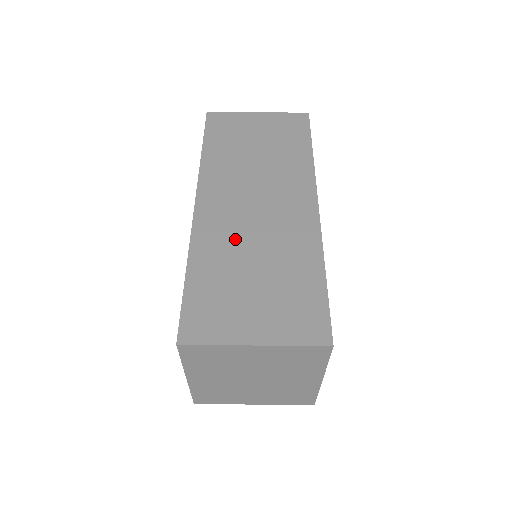
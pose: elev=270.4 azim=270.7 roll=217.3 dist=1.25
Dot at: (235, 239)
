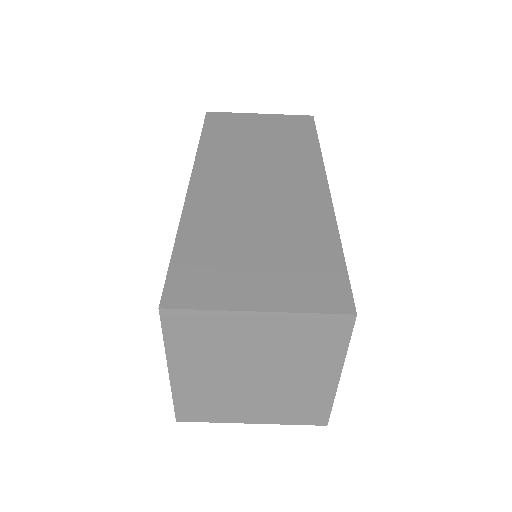
Dot at: (235, 211)
